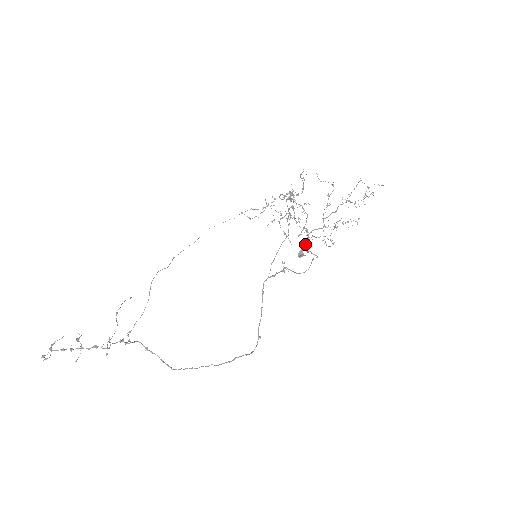
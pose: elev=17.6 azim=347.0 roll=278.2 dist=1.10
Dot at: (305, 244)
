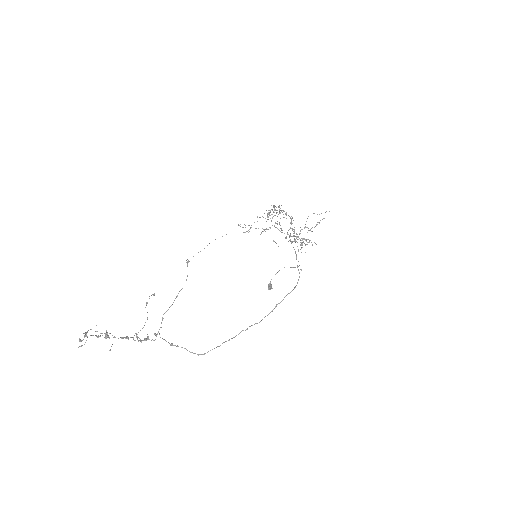
Dot at: occluded
